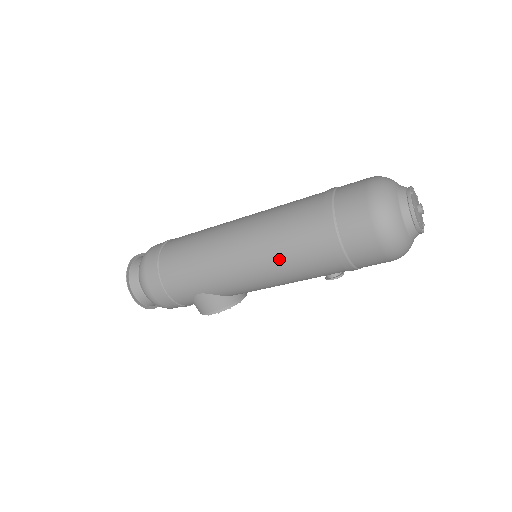
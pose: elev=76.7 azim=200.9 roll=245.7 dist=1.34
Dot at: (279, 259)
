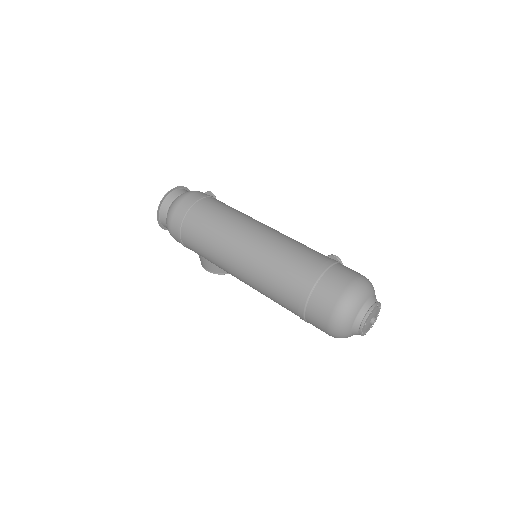
Dot at: (262, 287)
